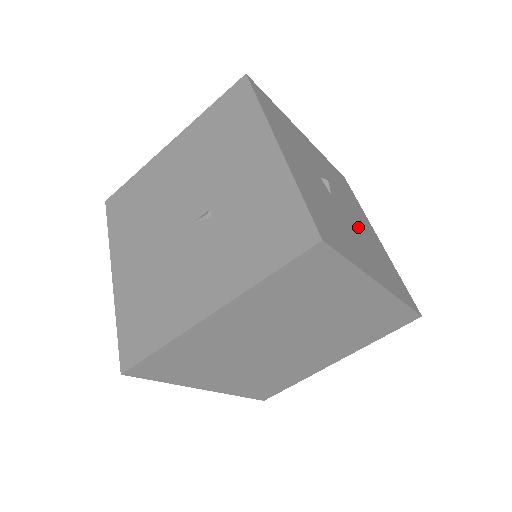
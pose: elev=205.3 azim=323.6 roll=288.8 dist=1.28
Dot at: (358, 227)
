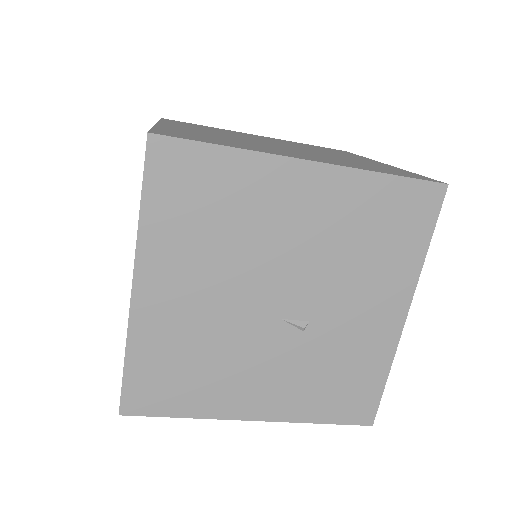
Dot at: occluded
